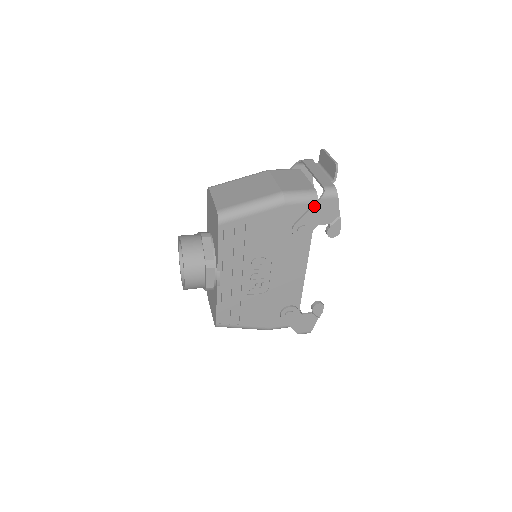
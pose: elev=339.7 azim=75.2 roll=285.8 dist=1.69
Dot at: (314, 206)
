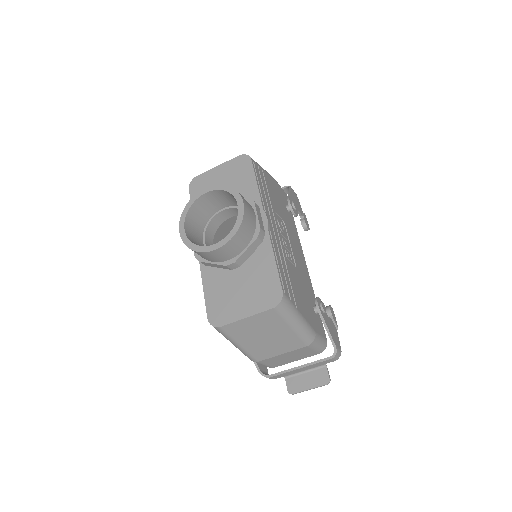
Dot at: (291, 191)
